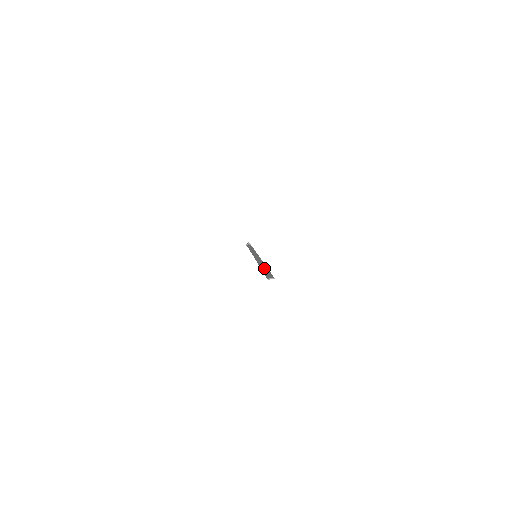
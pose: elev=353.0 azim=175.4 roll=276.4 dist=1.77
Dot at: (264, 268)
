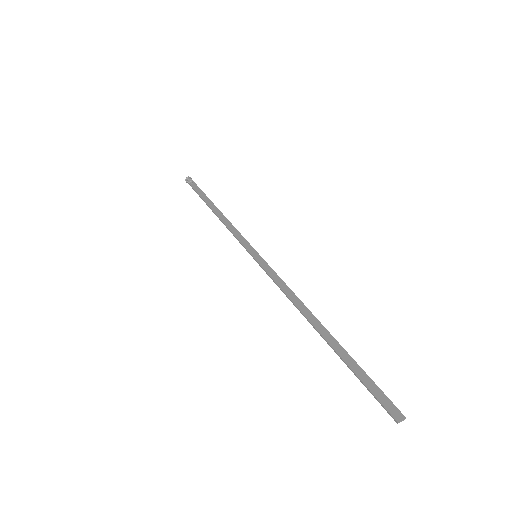
Dot at: (337, 347)
